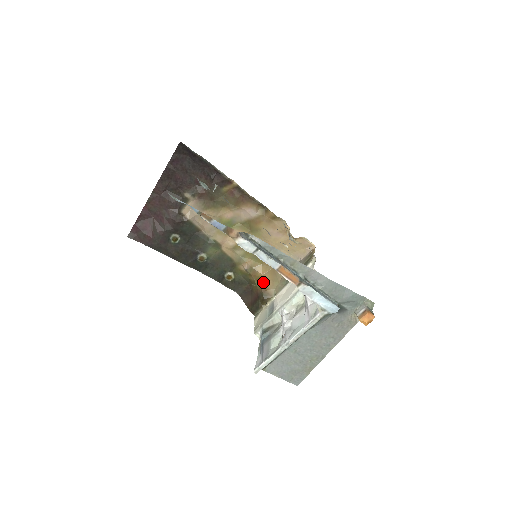
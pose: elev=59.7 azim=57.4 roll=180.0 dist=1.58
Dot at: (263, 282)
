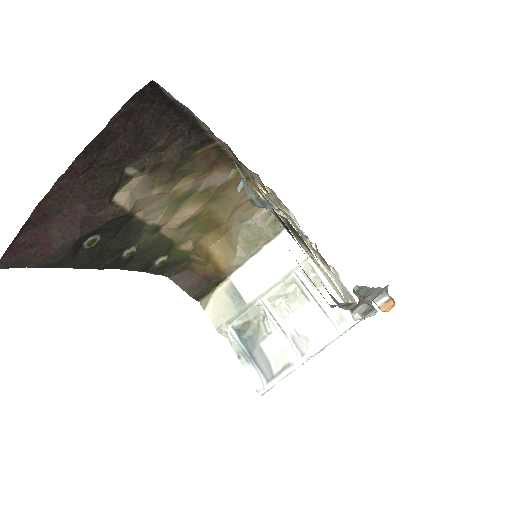
Dot at: (214, 260)
